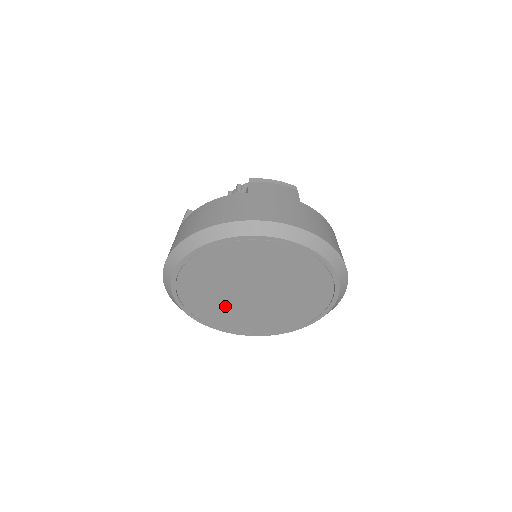
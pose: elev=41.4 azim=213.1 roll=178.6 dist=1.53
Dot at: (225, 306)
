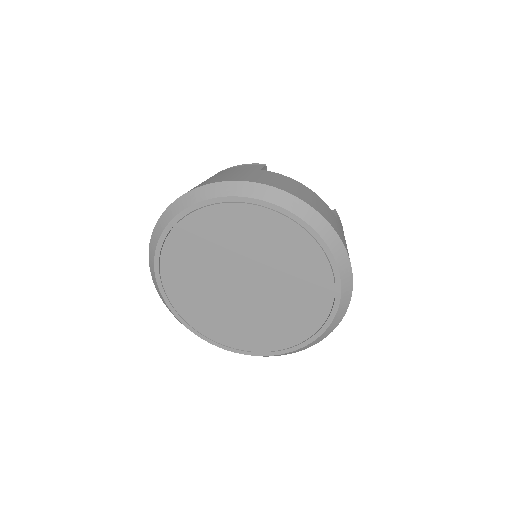
Dot at: (227, 314)
